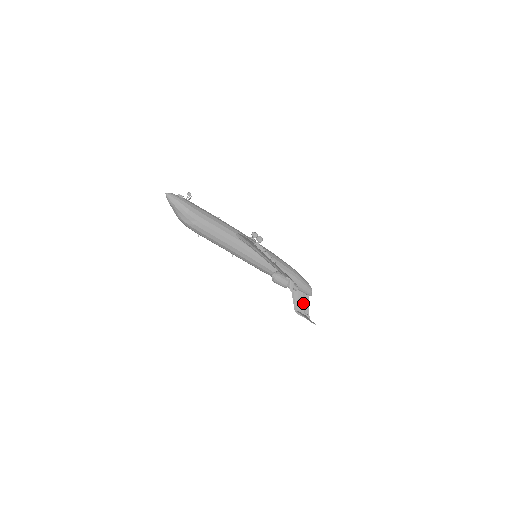
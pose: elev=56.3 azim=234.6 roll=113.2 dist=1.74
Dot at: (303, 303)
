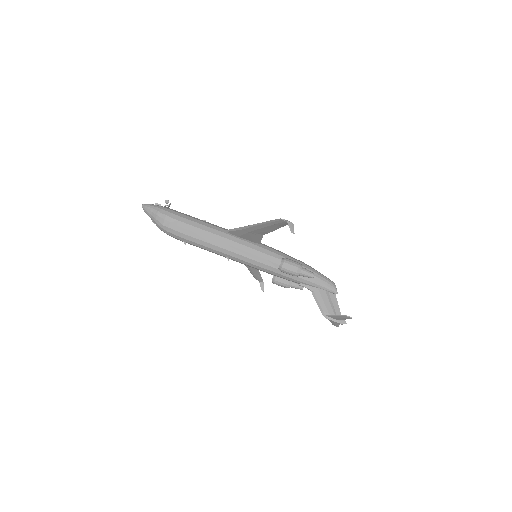
Dot at: (330, 304)
